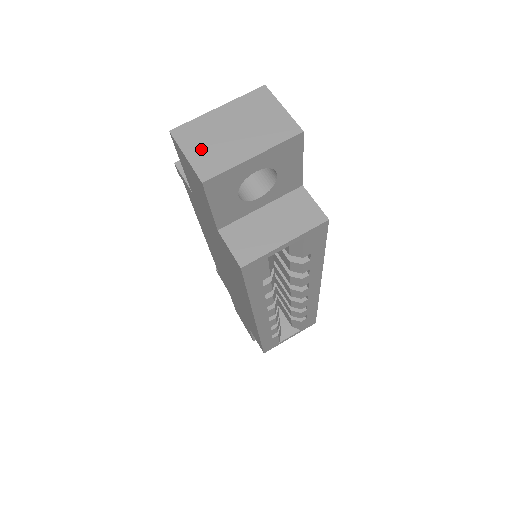
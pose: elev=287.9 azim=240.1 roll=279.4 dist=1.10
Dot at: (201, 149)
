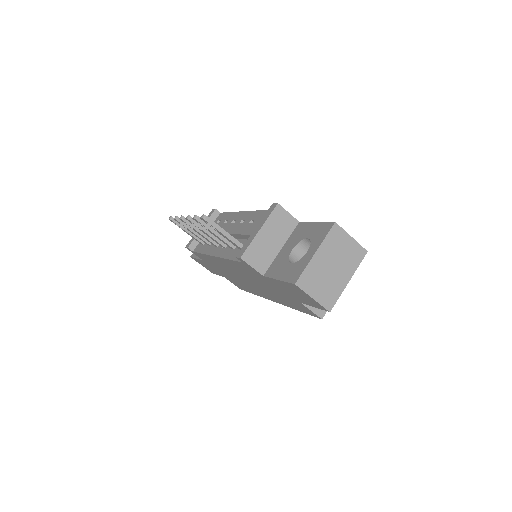
Dot at: (320, 289)
